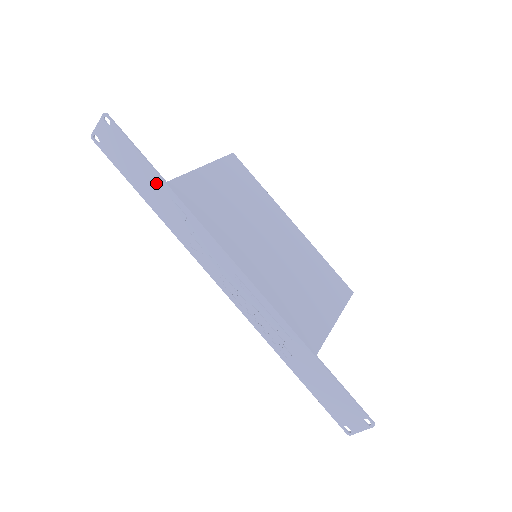
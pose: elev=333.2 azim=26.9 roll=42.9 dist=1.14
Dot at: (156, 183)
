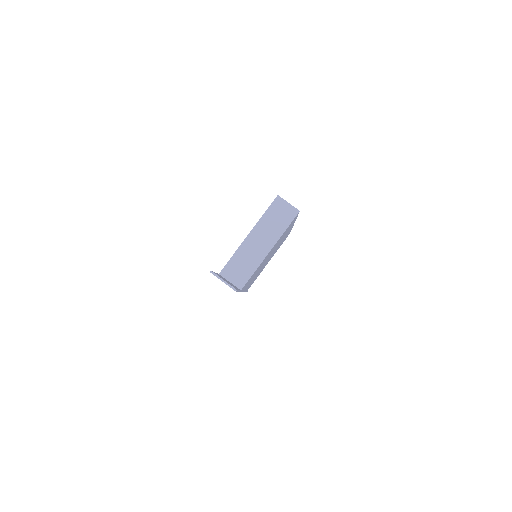
Dot at: occluded
